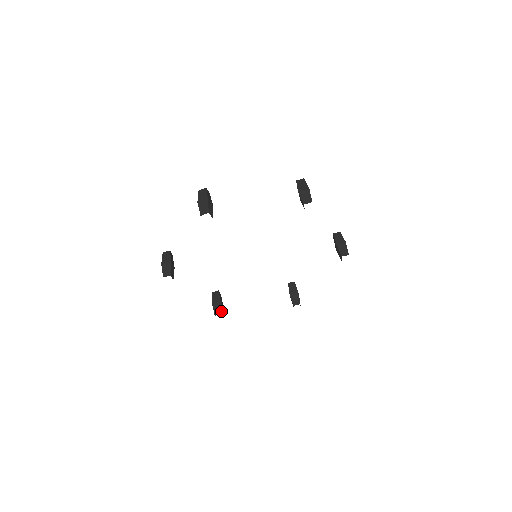
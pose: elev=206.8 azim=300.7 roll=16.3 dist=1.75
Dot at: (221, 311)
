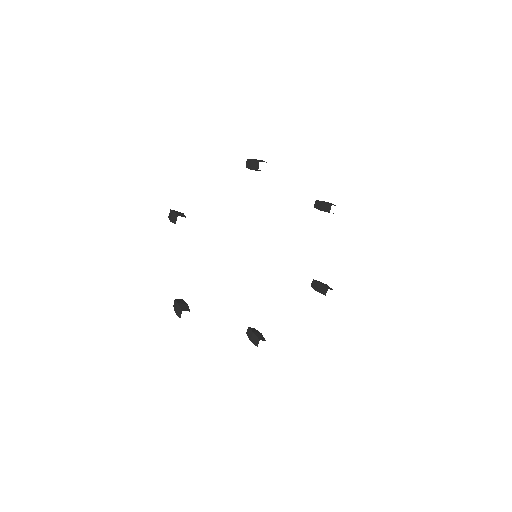
Dot at: (189, 311)
